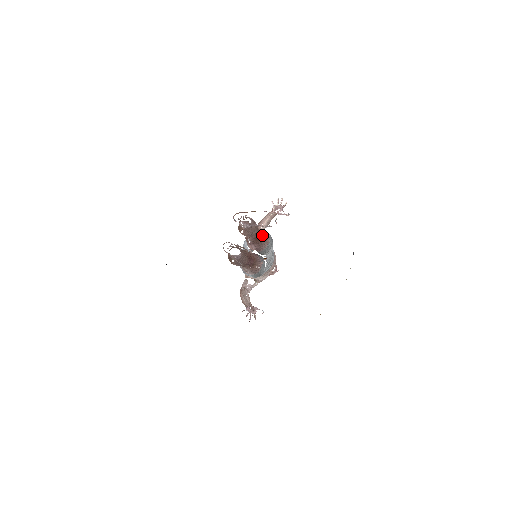
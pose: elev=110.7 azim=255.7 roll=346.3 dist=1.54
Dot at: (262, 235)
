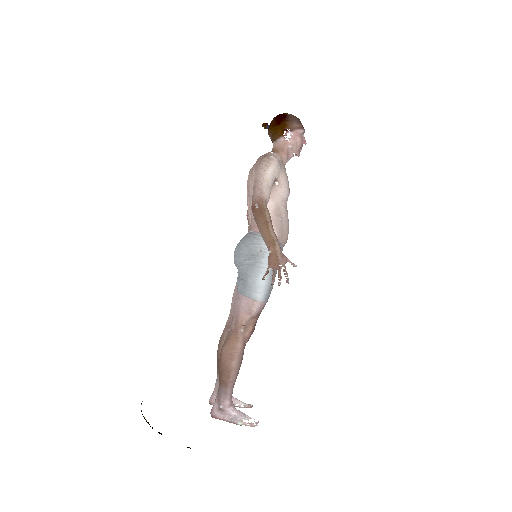
Dot at: occluded
